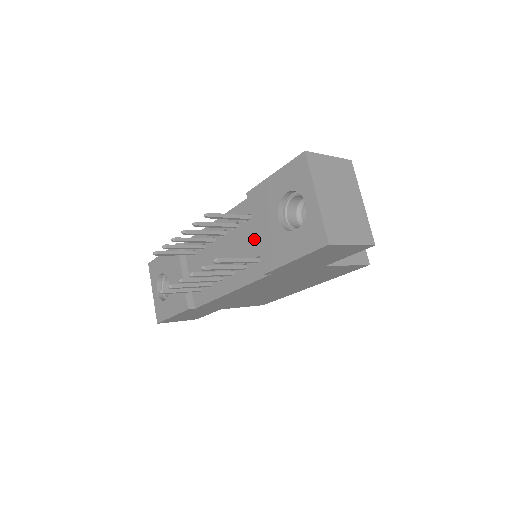
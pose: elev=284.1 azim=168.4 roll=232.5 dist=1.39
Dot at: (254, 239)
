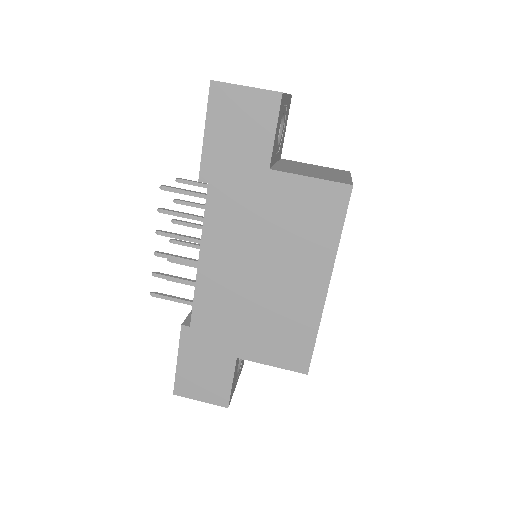
Dot at: occluded
